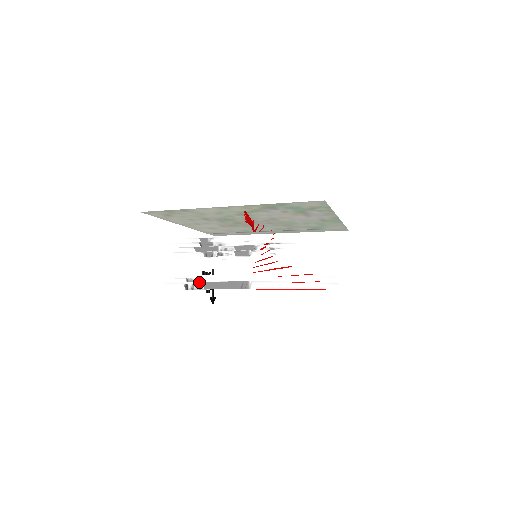
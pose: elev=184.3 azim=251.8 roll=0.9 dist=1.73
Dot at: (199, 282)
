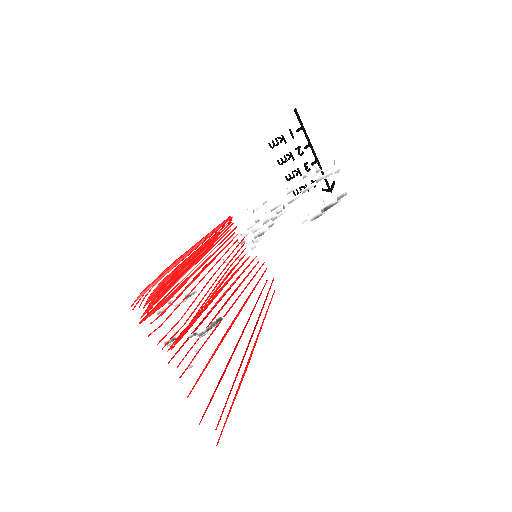
Dot at: occluded
